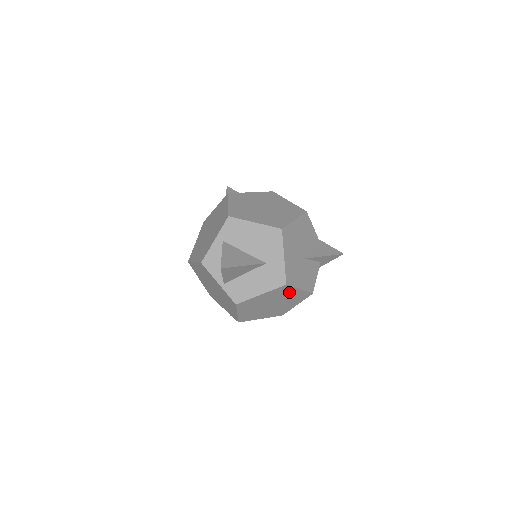
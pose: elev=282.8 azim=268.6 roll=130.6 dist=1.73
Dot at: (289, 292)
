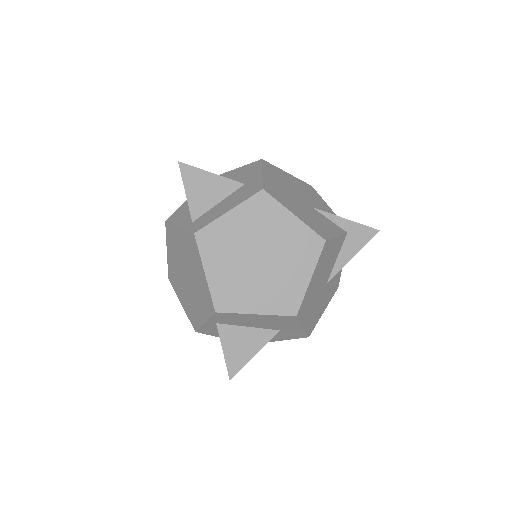
Dot at: occluded
